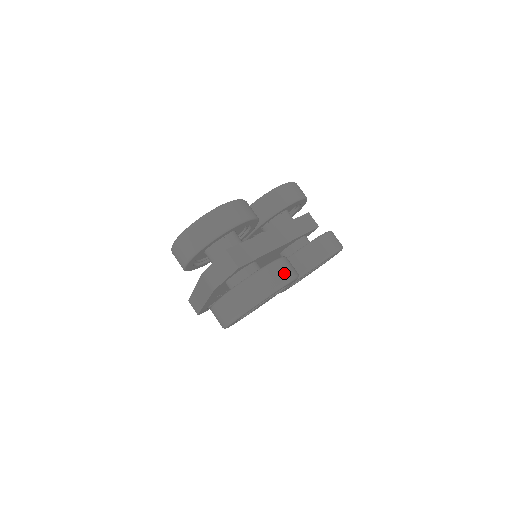
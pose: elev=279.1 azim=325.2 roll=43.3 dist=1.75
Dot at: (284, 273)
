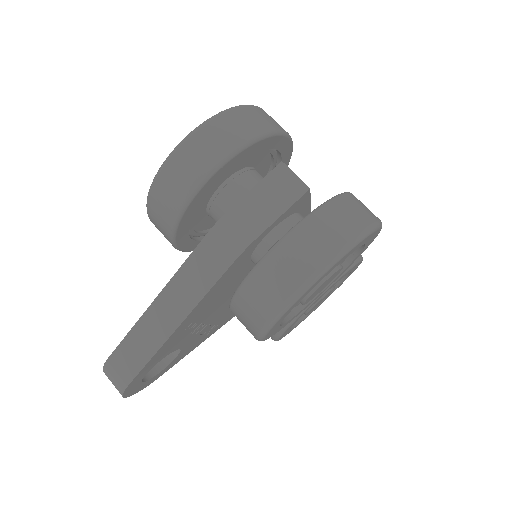
Dot at: occluded
